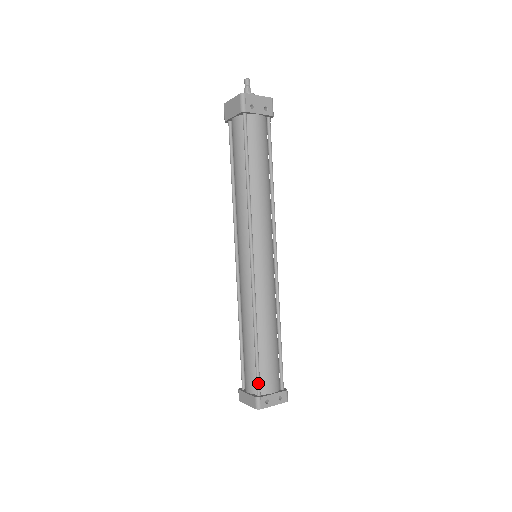
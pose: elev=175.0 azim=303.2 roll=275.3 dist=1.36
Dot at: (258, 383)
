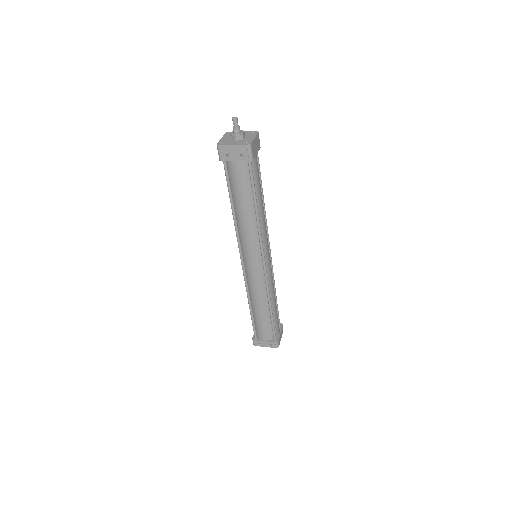
Dot at: (254, 332)
